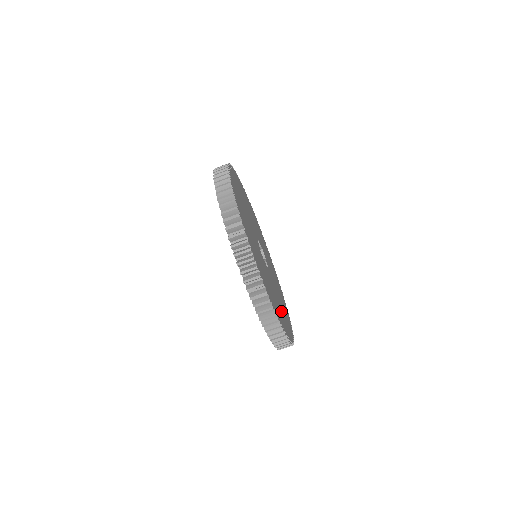
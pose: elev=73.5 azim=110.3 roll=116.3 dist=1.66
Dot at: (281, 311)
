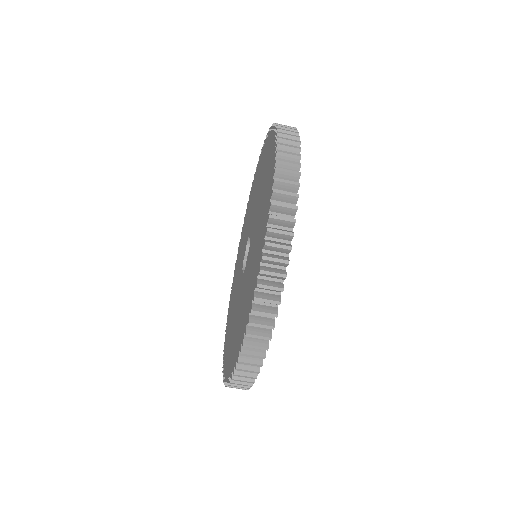
Dot at: occluded
